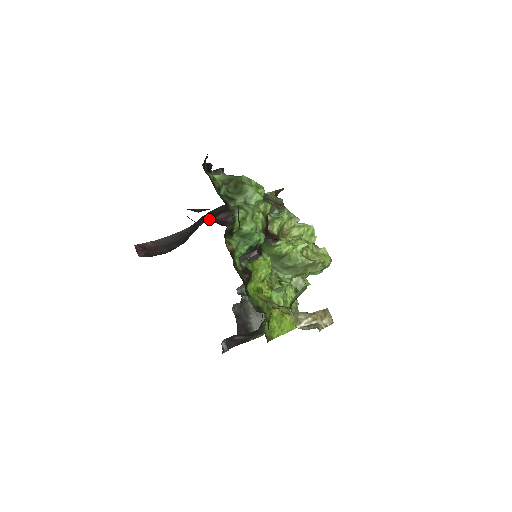
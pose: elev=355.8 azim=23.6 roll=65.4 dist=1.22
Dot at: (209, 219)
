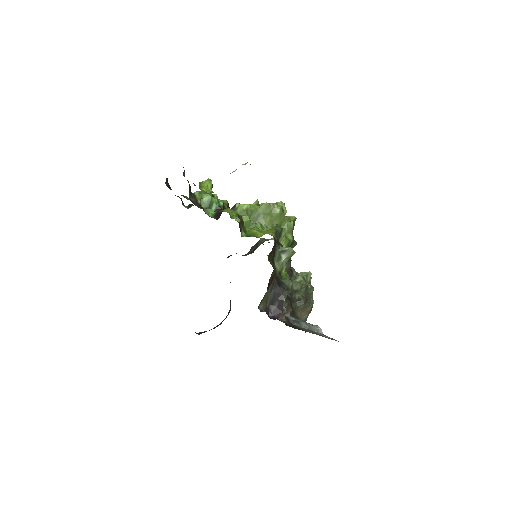
Dot at: occluded
